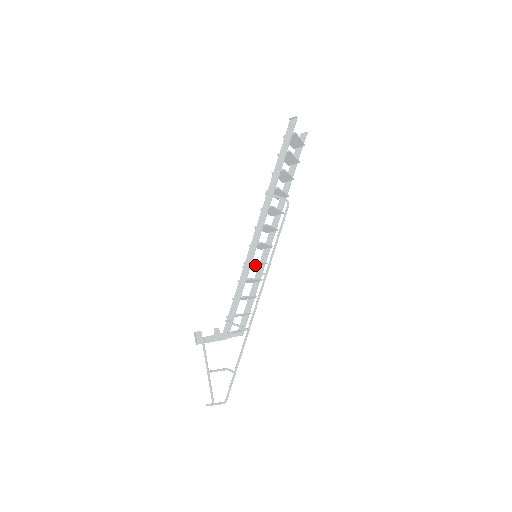
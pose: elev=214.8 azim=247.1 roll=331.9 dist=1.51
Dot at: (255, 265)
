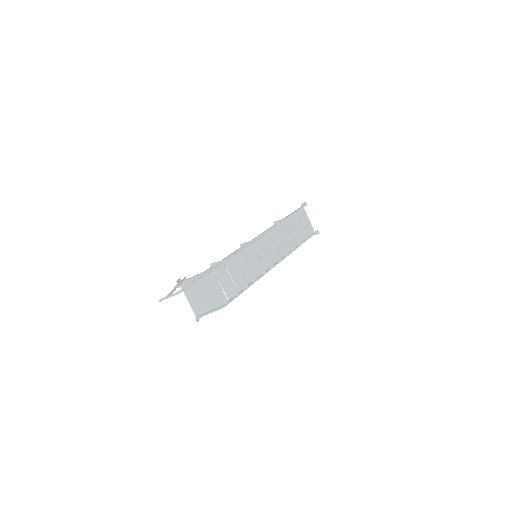
Dot at: (254, 269)
